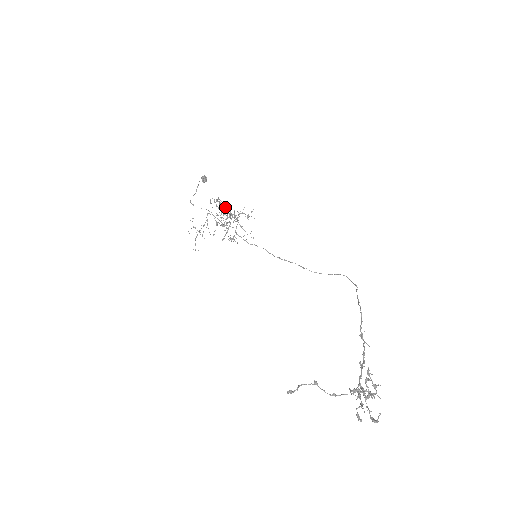
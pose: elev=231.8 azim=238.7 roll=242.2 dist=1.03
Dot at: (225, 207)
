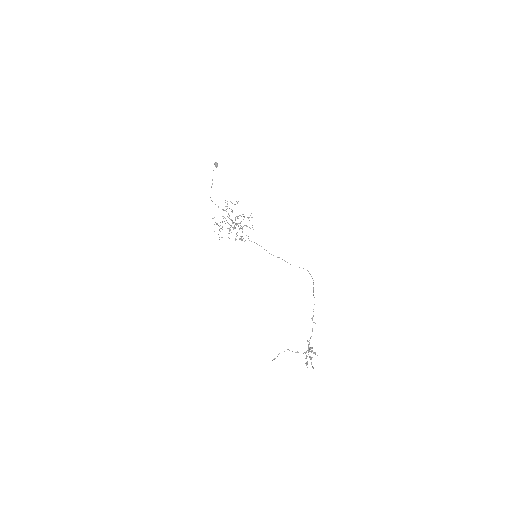
Dot at: (234, 204)
